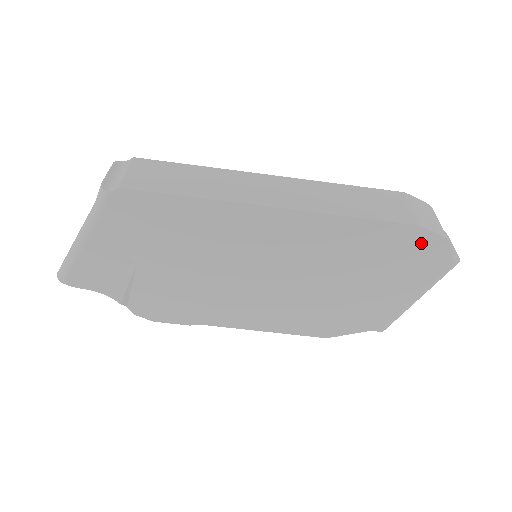
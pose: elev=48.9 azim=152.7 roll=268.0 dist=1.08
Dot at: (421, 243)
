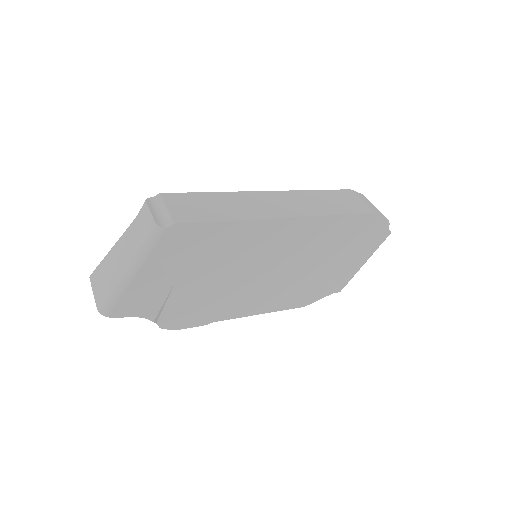
Dot at: (373, 224)
